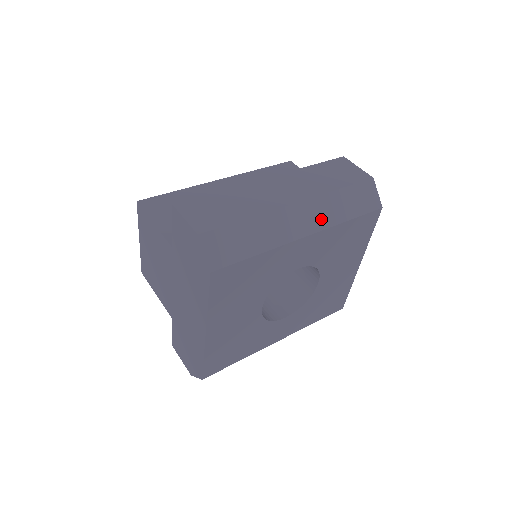
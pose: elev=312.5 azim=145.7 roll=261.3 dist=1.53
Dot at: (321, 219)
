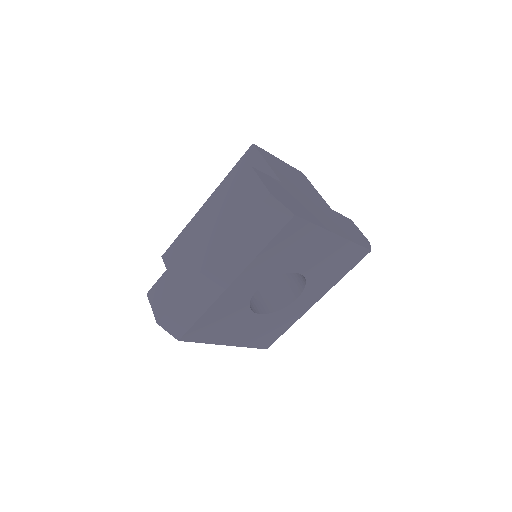
Dot at: (237, 263)
